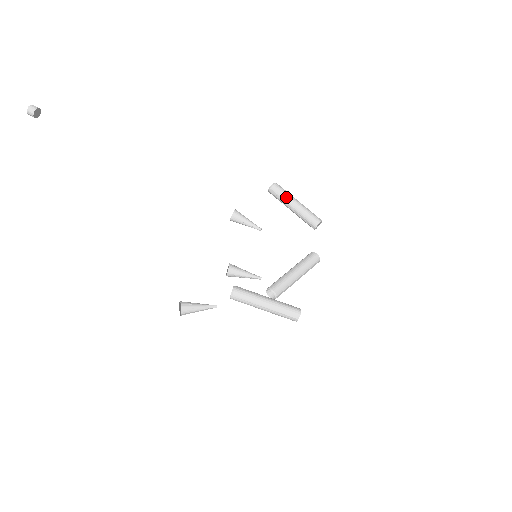
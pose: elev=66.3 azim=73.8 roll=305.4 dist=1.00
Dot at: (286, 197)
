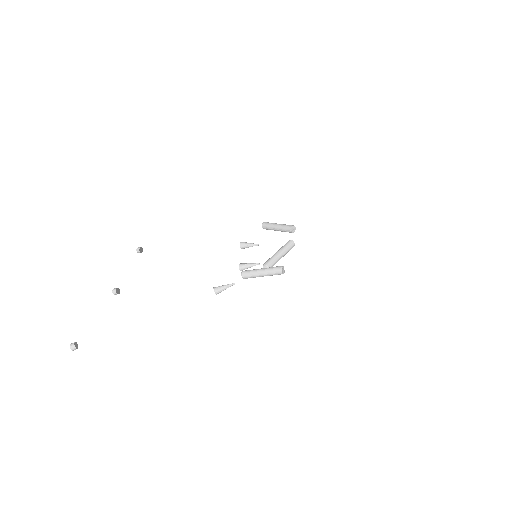
Dot at: (271, 225)
